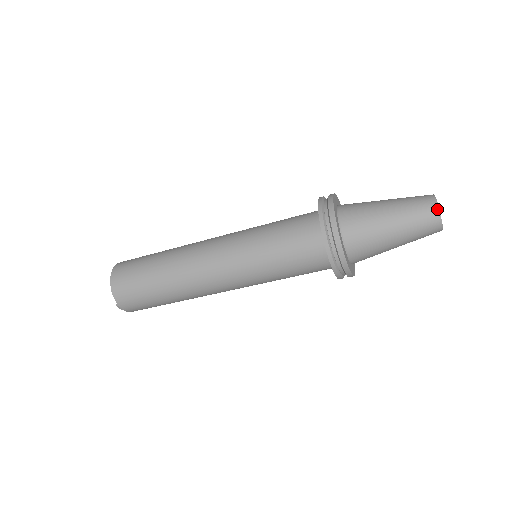
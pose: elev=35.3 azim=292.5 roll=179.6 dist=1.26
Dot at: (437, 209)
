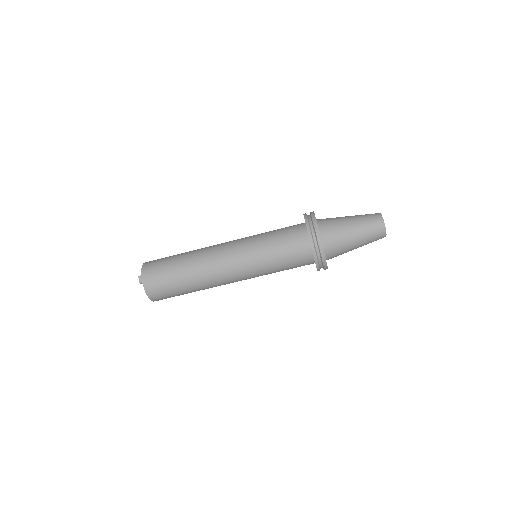
Dot at: (379, 213)
